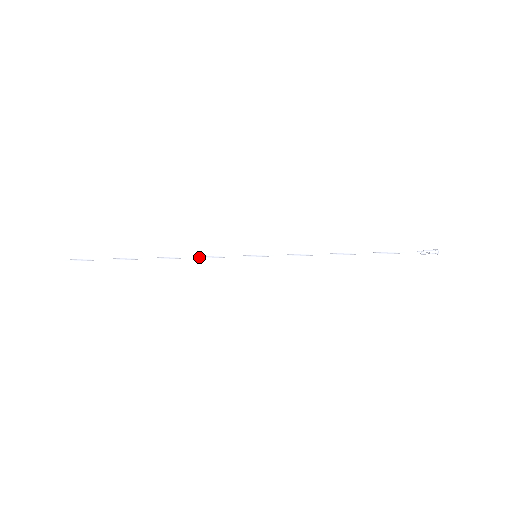
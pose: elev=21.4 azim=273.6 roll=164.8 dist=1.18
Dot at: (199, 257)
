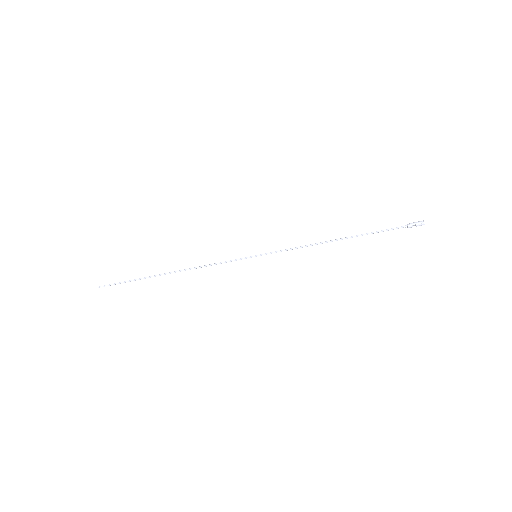
Dot at: (207, 265)
